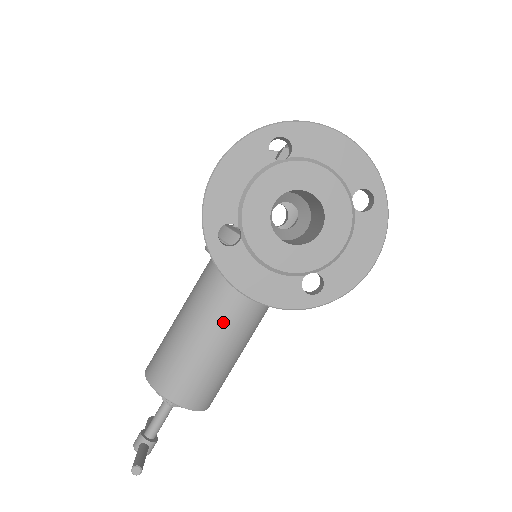
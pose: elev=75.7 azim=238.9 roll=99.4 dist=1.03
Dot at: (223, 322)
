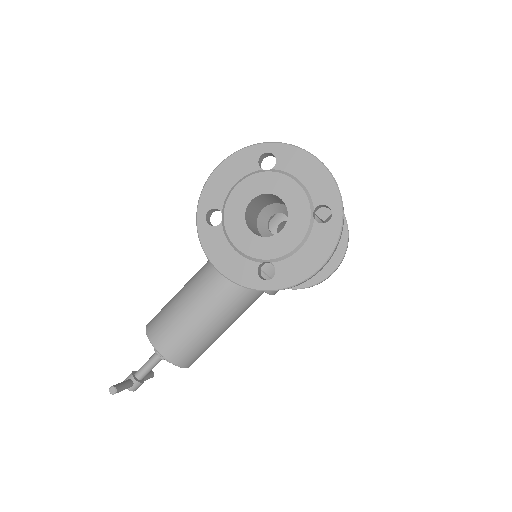
Dot at: (208, 295)
